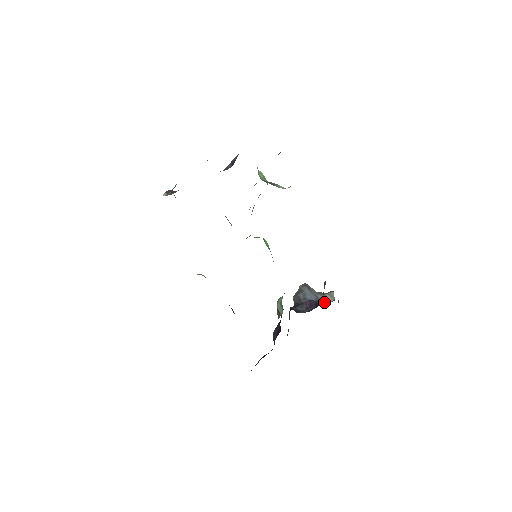
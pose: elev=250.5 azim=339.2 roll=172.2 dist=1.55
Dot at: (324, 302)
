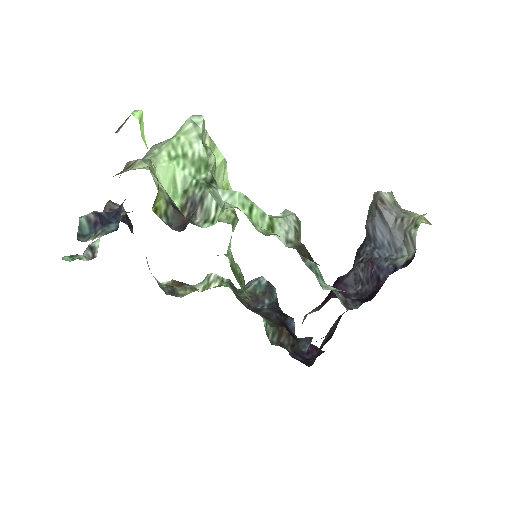
Dot at: (402, 250)
